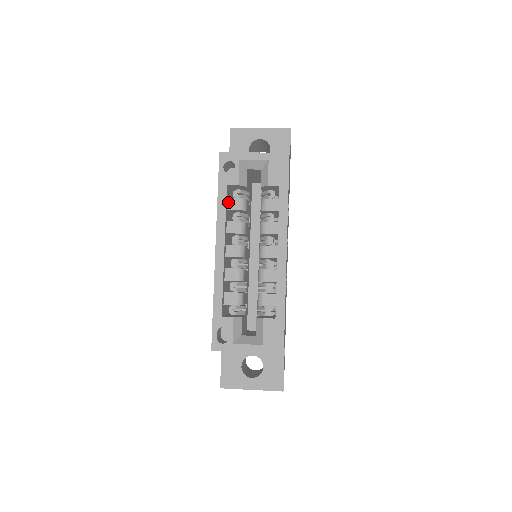
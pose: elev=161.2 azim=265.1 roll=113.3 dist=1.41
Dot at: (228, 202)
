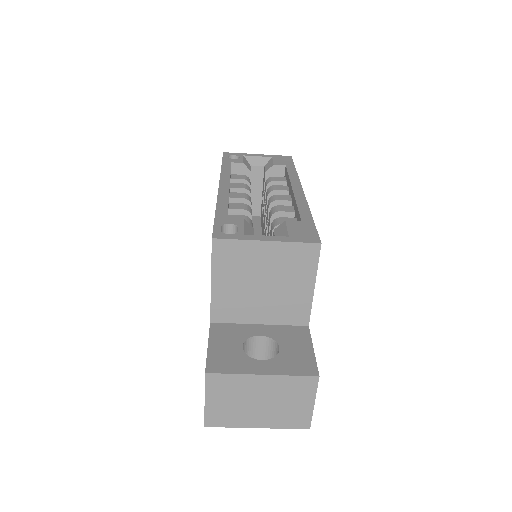
Dot at: (231, 176)
